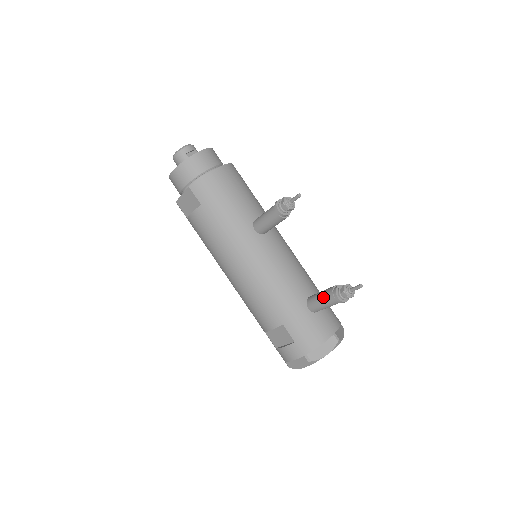
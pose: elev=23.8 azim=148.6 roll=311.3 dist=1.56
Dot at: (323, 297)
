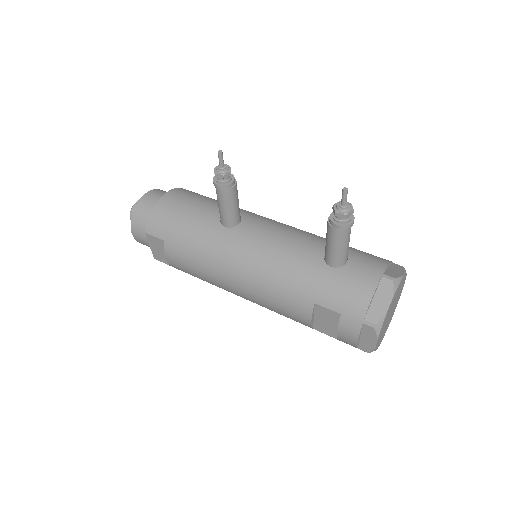
Dot at: (328, 239)
